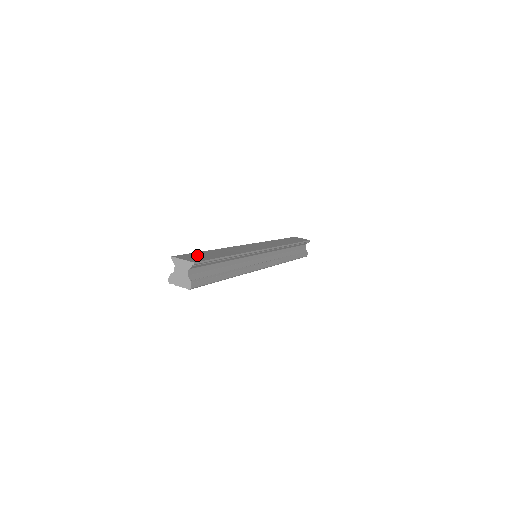
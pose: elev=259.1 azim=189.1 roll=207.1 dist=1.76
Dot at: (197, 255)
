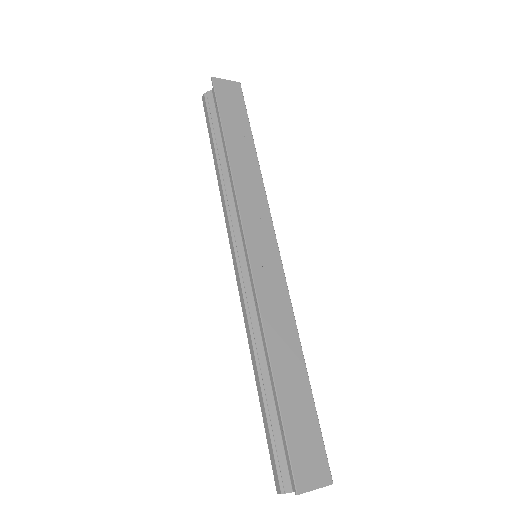
Dot at: (299, 438)
